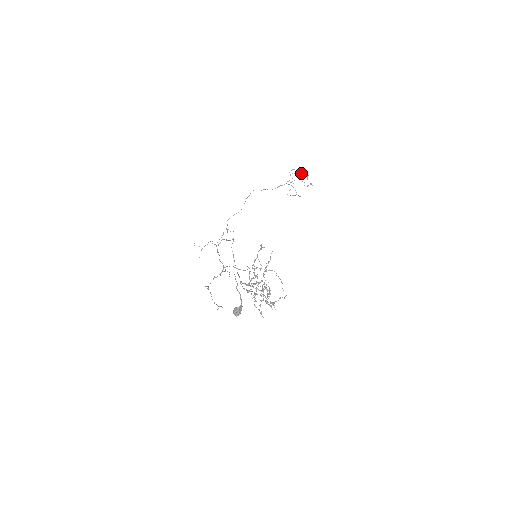
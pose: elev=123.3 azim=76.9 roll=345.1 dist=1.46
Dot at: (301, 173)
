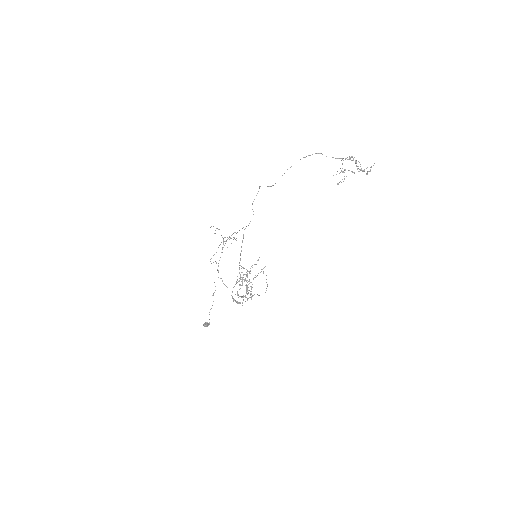
Dot at: (358, 166)
